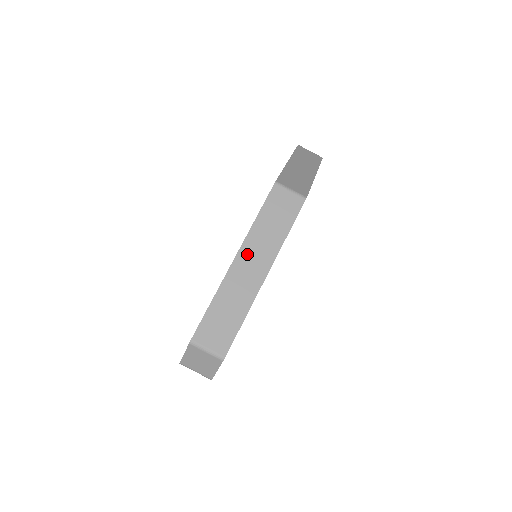
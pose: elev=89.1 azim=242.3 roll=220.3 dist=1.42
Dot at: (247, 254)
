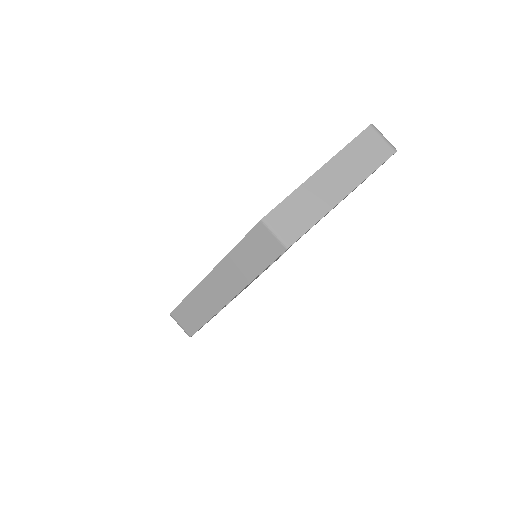
Dot at: (220, 274)
